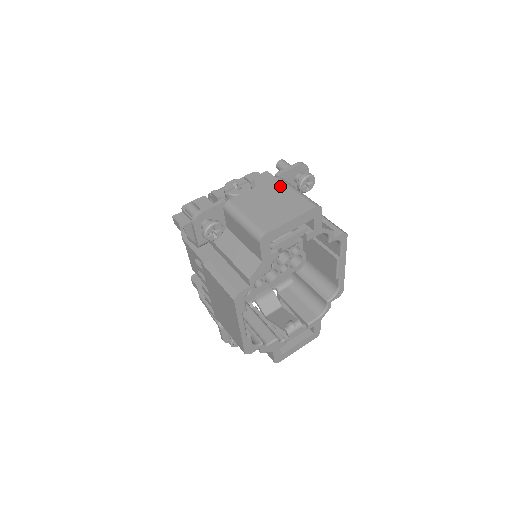
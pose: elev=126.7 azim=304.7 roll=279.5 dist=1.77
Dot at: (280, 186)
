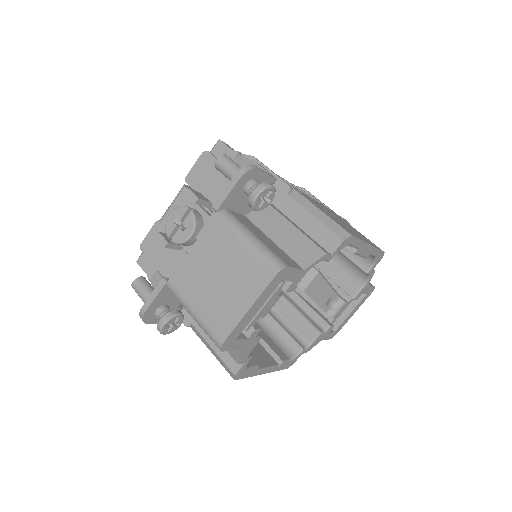
Dot at: (222, 237)
